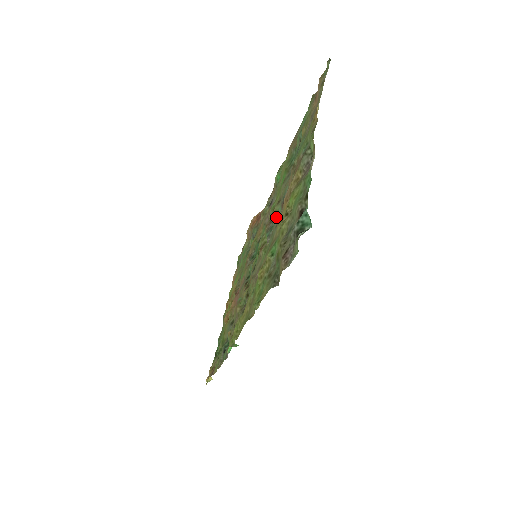
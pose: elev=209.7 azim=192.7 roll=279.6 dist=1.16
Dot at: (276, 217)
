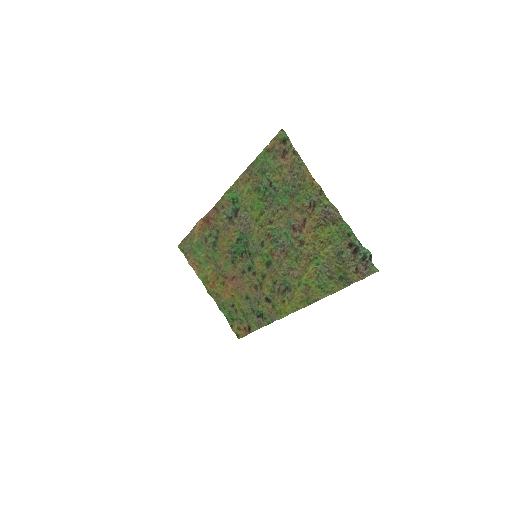
Dot at: (274, 232)
